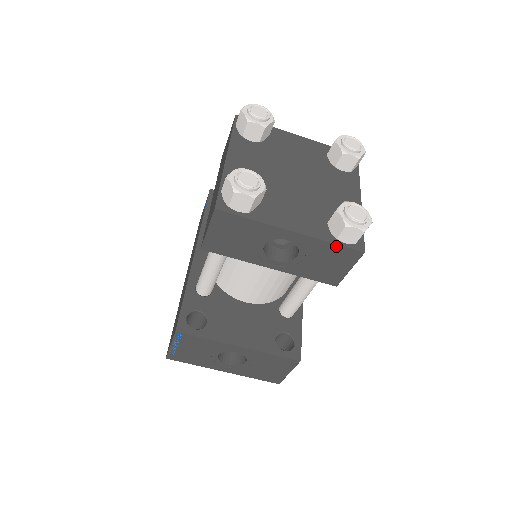
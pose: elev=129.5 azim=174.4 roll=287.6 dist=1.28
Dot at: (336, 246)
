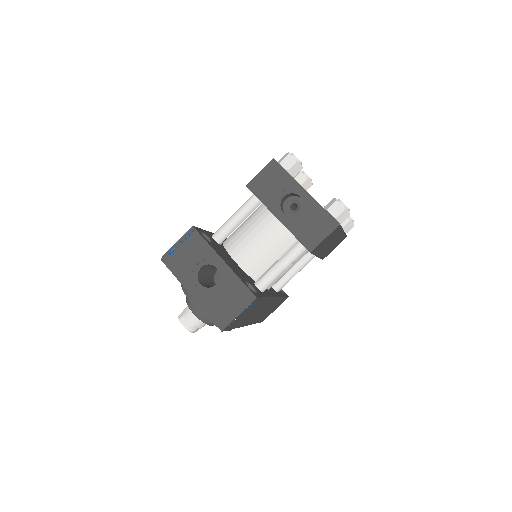
Dot at: (325, 212)
